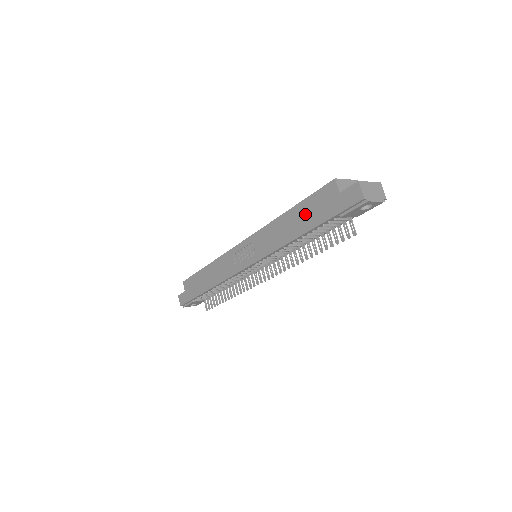
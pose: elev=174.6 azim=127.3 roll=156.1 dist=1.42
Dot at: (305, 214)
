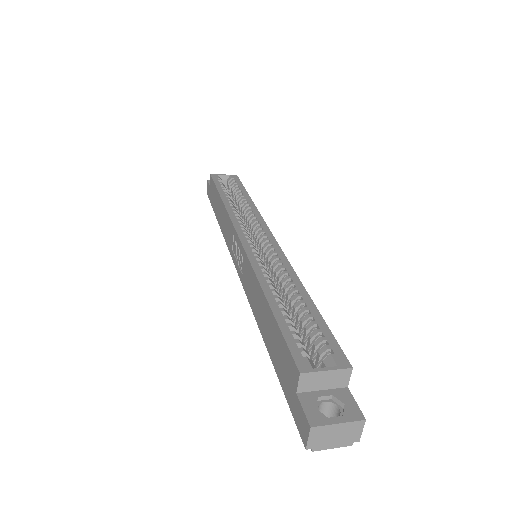
Dot at: (272, 336)
